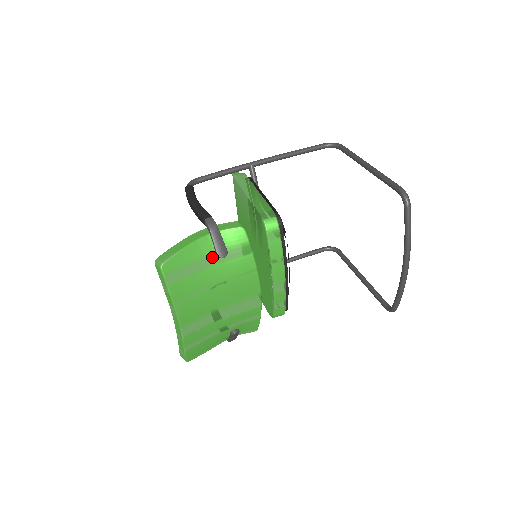
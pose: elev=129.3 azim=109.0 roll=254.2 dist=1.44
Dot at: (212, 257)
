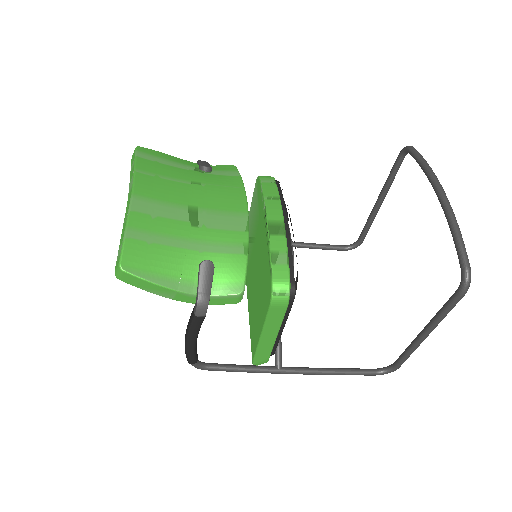
Dot at: (194, 168)
